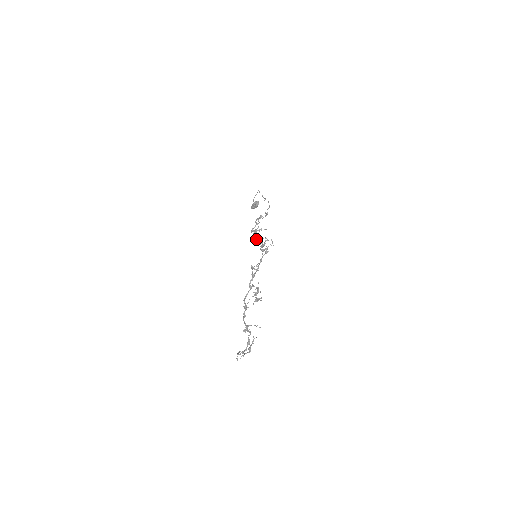
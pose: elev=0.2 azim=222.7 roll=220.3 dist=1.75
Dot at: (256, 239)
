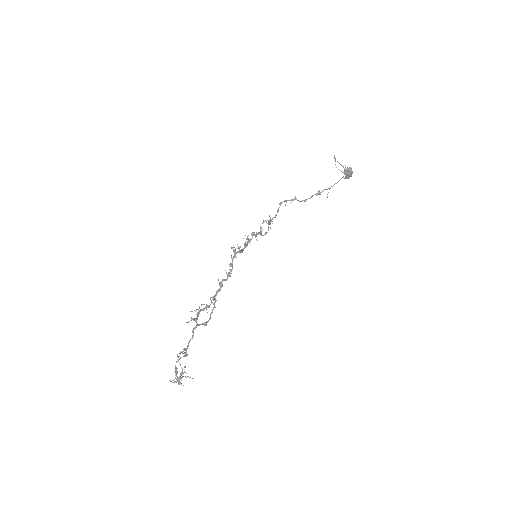
Dot at: occluded
